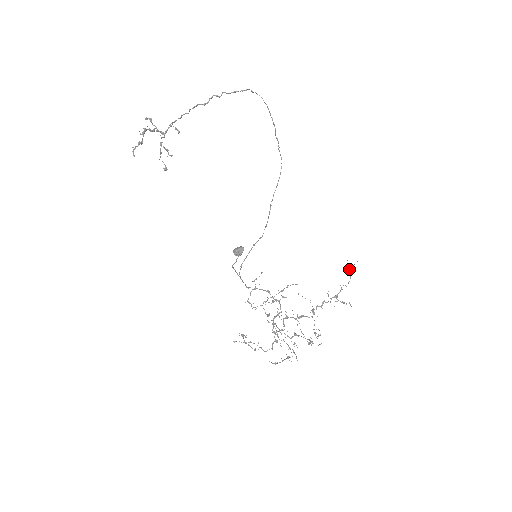
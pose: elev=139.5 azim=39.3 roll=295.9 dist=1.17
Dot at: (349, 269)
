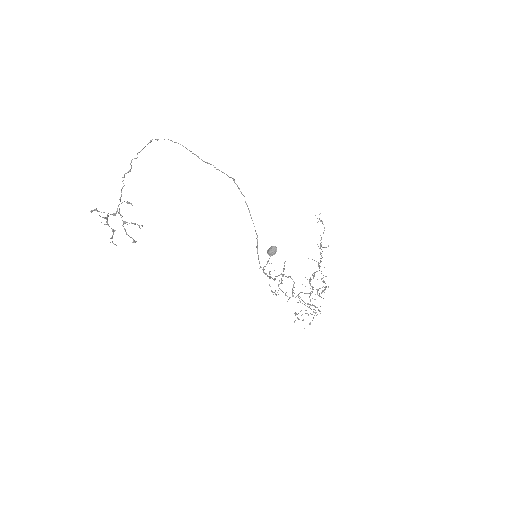
Dot at: occluded
